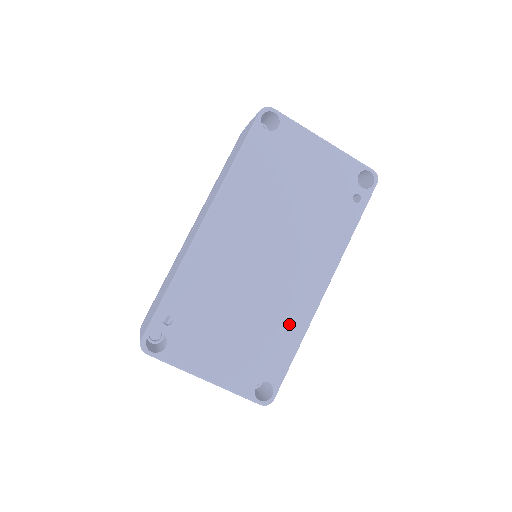
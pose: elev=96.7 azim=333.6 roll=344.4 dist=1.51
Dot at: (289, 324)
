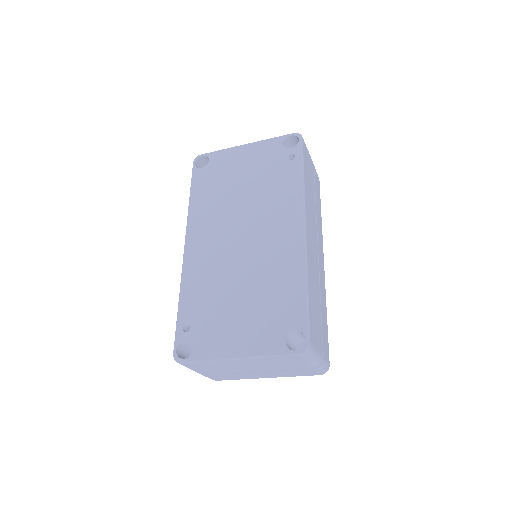
Dot at: (287, 273)
